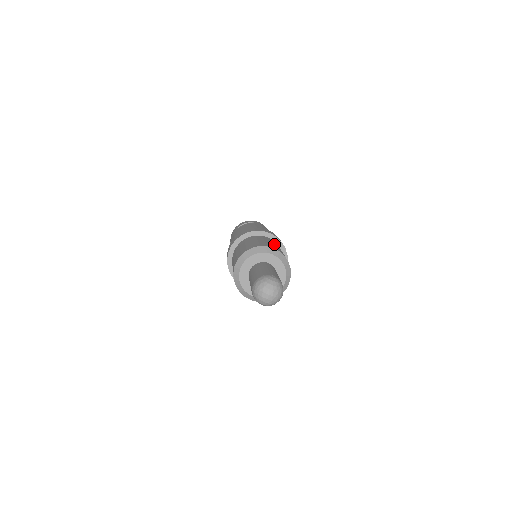
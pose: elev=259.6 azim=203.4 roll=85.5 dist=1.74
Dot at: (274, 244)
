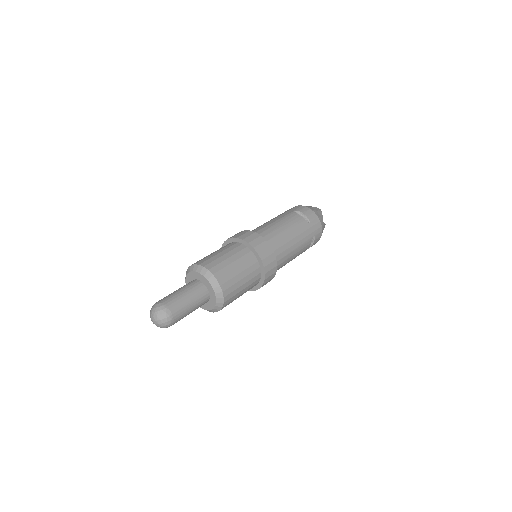
Dot at: (217, 253)
